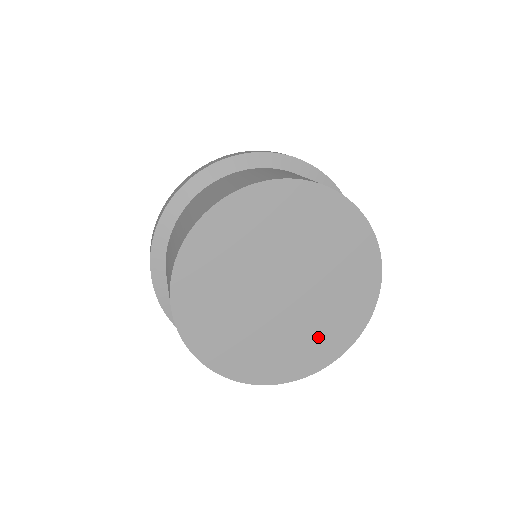
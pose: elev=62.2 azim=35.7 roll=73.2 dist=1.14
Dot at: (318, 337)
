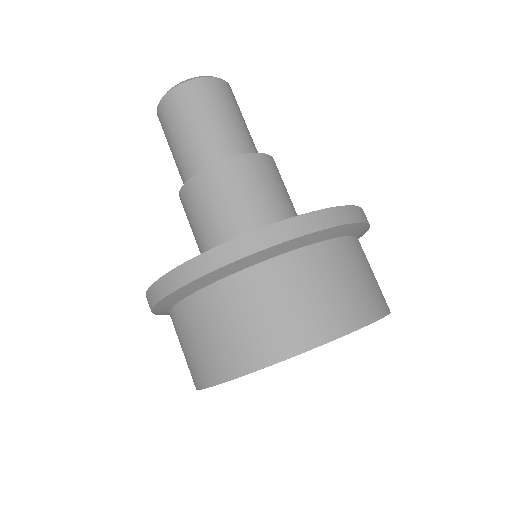
Dot at: occluded
